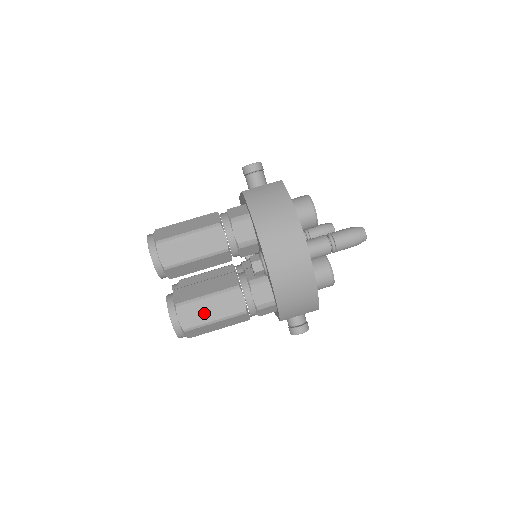
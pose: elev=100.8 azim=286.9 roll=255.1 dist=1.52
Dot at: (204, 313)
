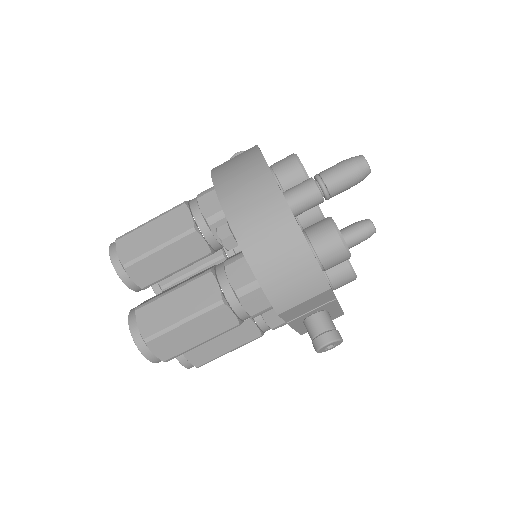
Dot at: (169, 312)
